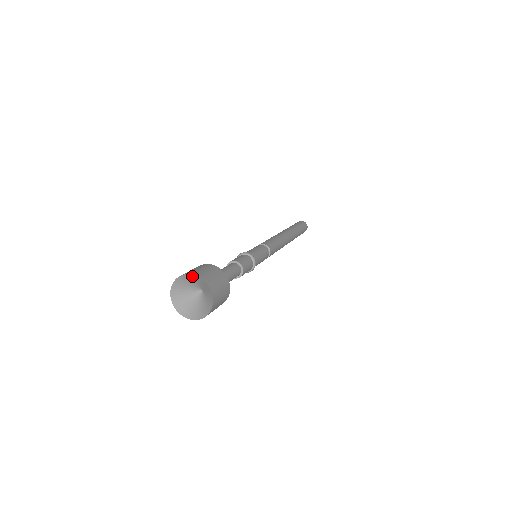
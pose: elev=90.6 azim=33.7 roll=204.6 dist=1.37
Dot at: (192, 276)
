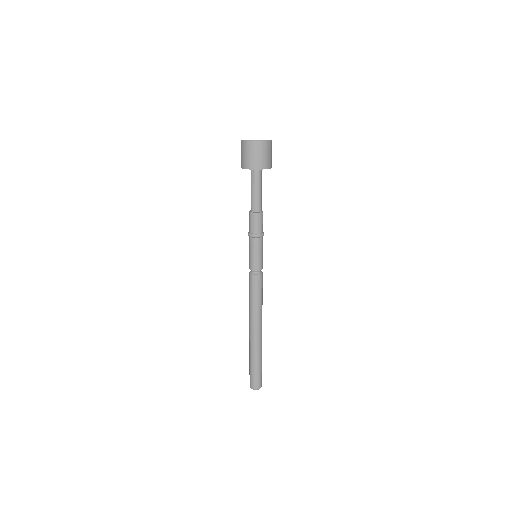
Dot at: occluded
